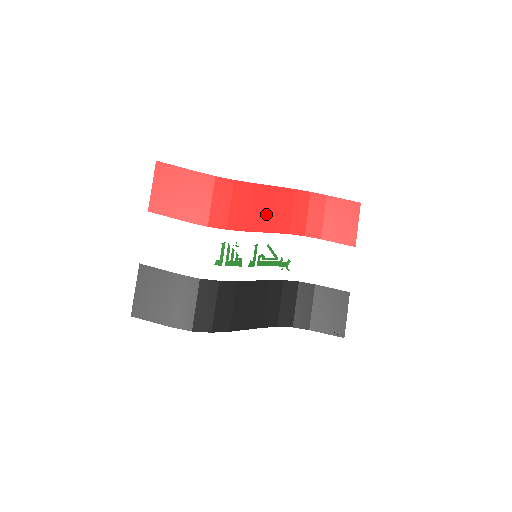
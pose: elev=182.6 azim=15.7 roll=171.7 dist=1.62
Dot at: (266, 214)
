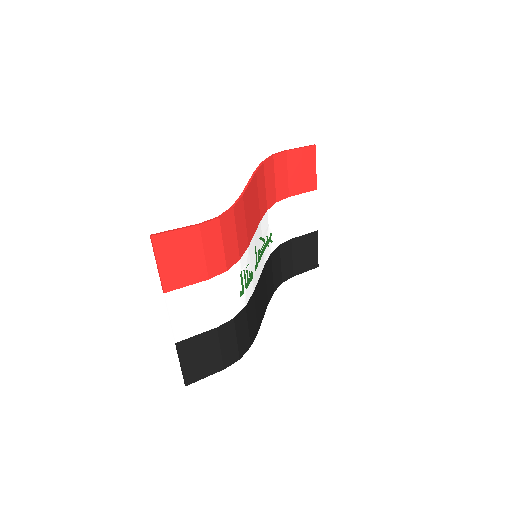
Dot at: (254, 212)
